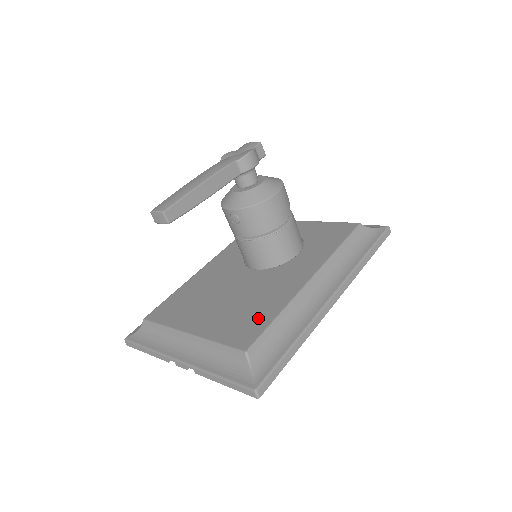
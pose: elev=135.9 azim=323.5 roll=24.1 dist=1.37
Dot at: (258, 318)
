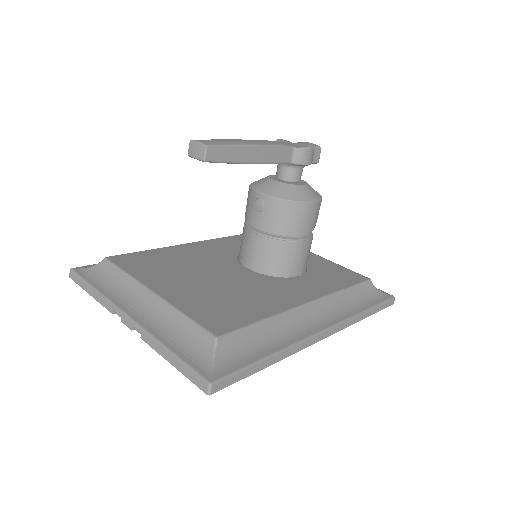
Dot at: (240, 312)
